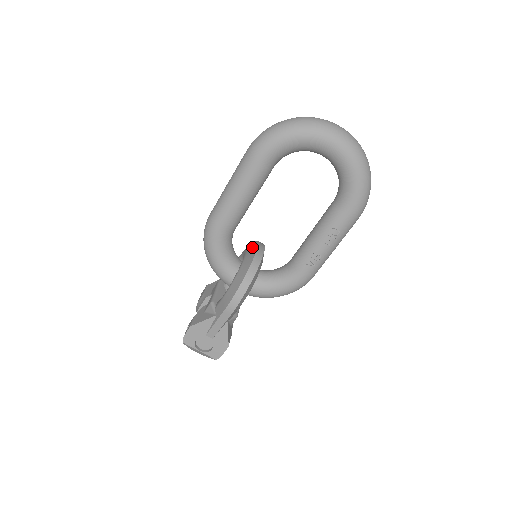
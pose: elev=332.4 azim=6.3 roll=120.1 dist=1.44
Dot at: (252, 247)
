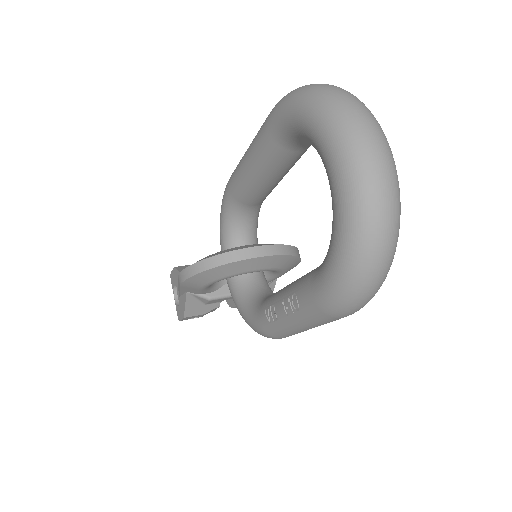
Dot at: occluded
